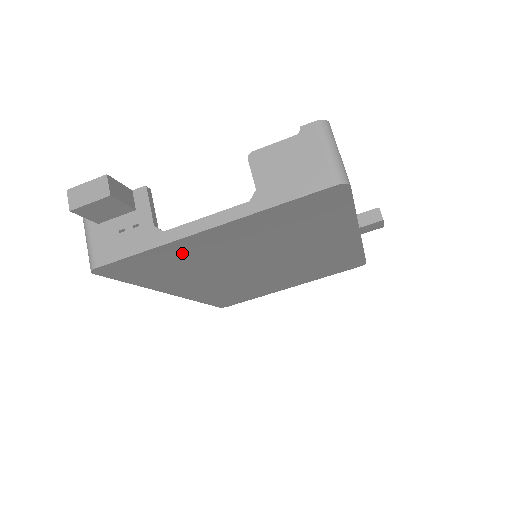
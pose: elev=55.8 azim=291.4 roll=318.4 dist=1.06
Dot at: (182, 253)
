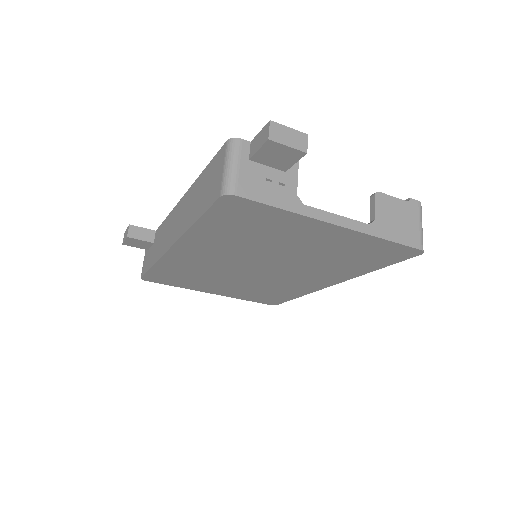
Dot at: (282, 226)
